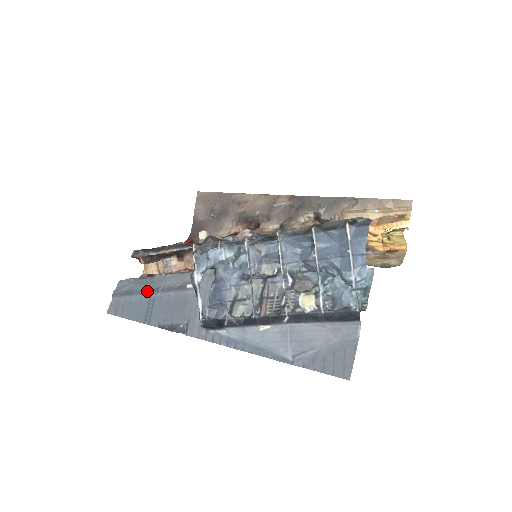
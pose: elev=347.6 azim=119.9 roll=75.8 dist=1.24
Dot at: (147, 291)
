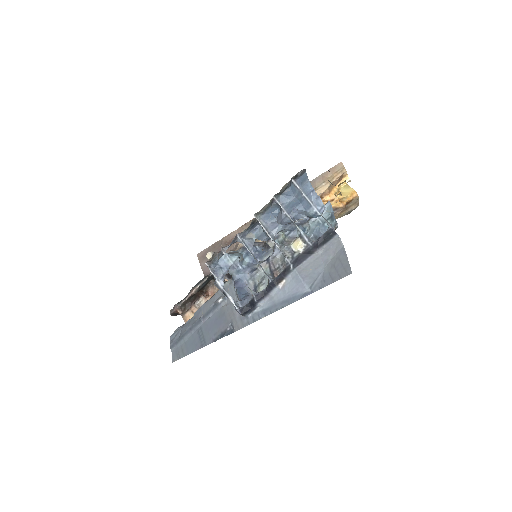
Dot at: (193, 326)
